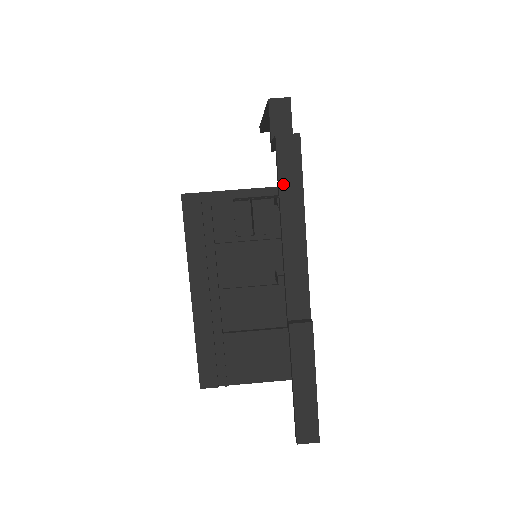
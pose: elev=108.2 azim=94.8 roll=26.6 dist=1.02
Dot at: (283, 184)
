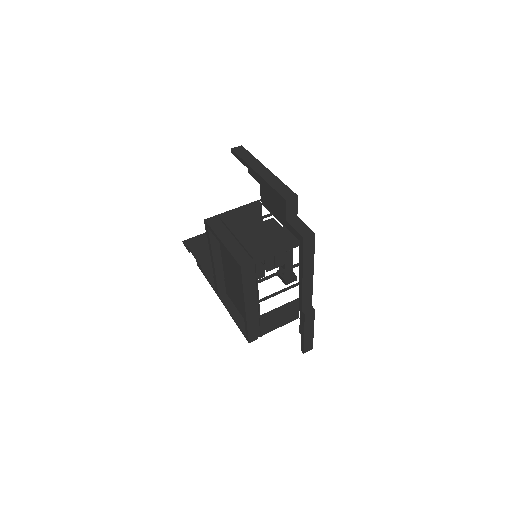
Dot at: (305, 258)
